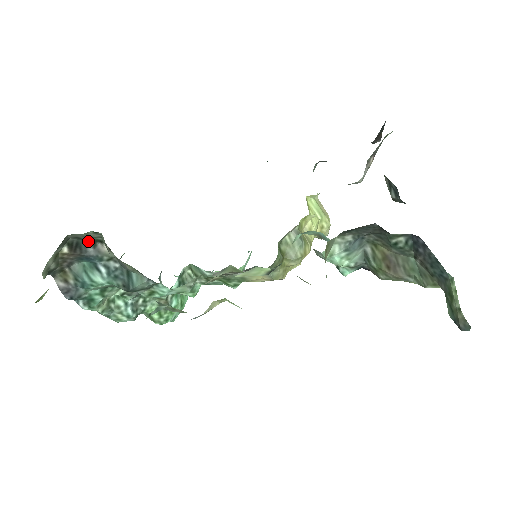
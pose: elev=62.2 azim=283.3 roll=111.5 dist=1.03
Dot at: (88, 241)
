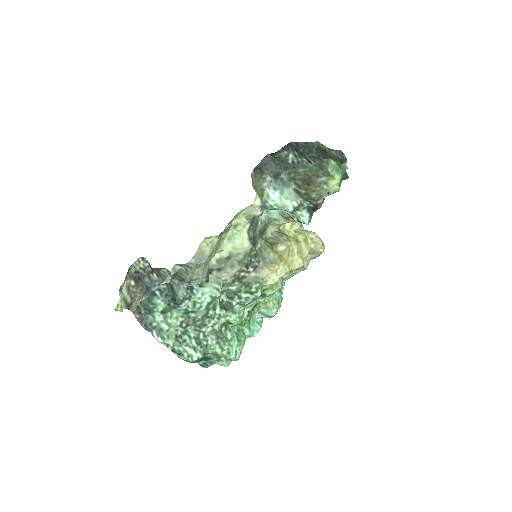
Dot at: (145, 275)
